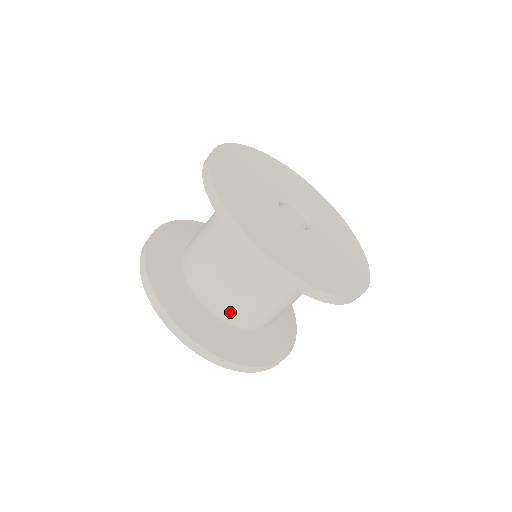
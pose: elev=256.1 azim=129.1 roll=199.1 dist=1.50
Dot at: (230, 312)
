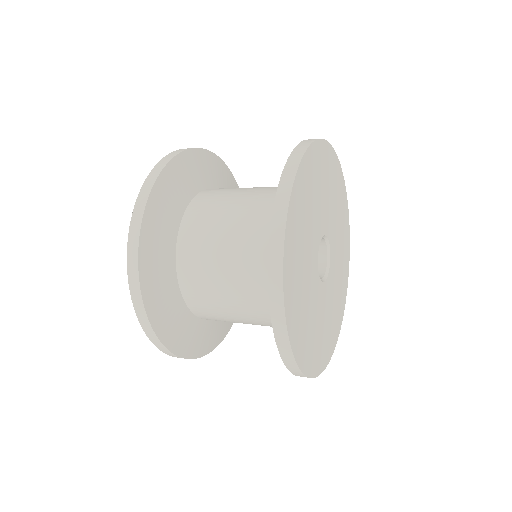
Dot at: (205, 314)
